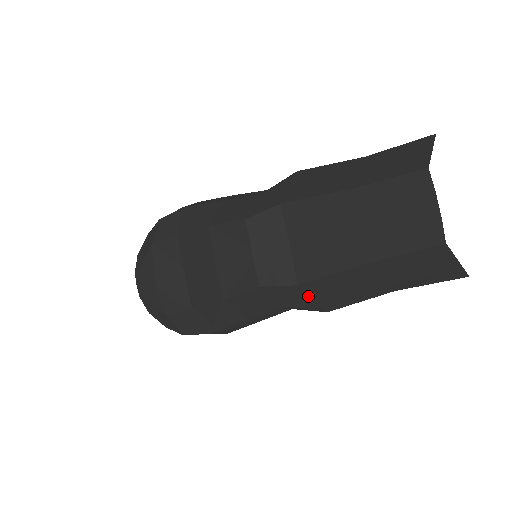
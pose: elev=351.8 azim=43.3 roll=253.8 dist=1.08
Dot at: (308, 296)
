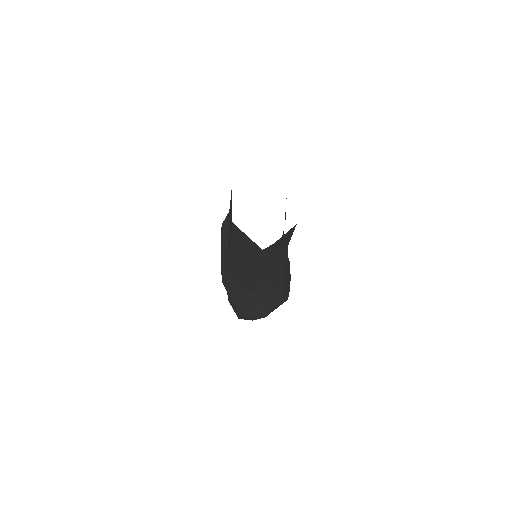
Dot at: (239, 276)
